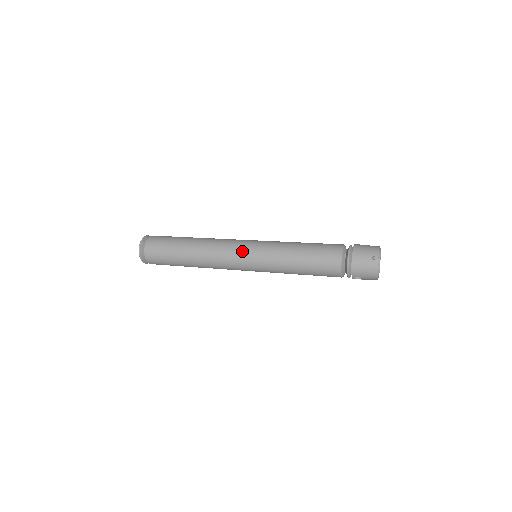
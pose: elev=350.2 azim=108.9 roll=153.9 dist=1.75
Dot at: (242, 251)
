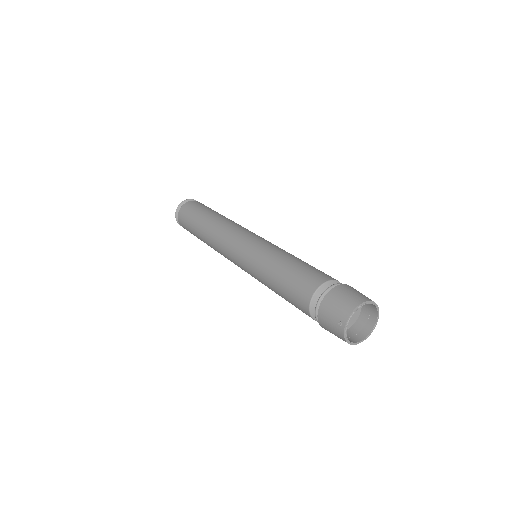
Dot at: (234, 253)
